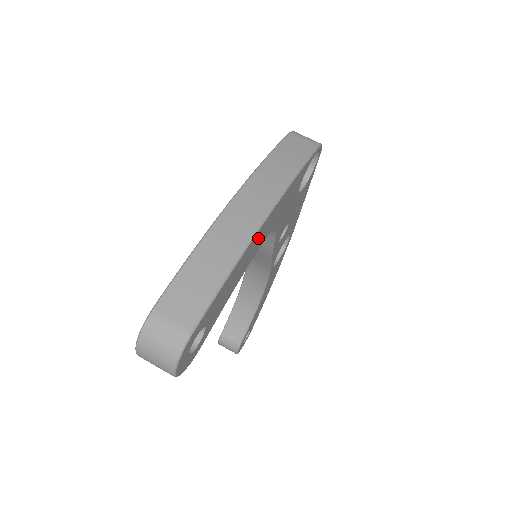
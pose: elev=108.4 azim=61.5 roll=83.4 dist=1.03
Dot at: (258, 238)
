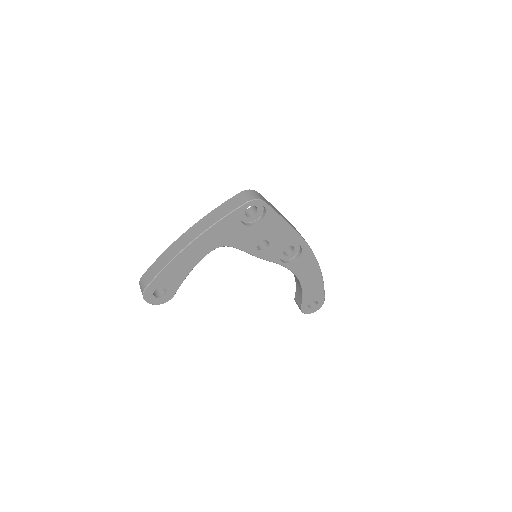
Dot at: (190, 253)
